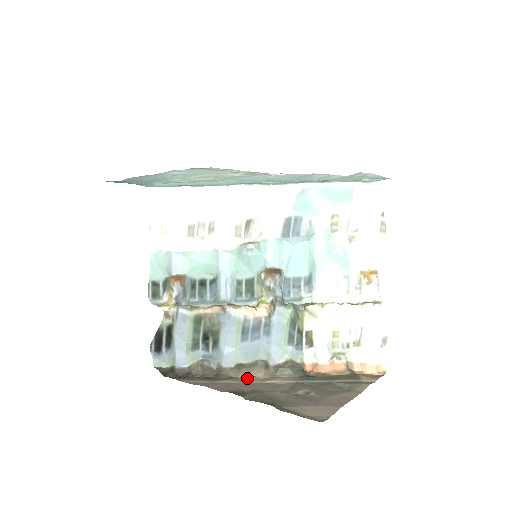
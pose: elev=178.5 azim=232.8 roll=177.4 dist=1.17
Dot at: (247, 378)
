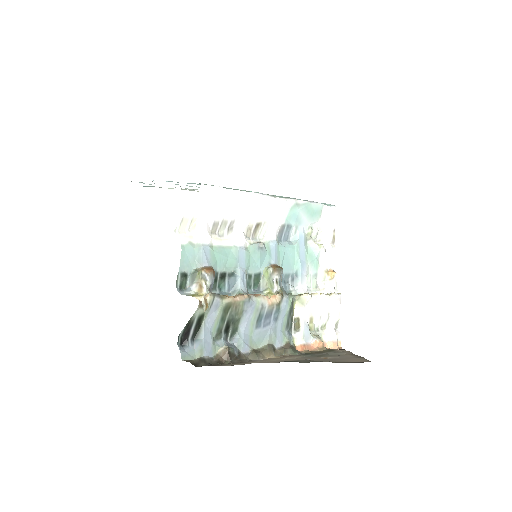
Dot at: (266, 359)
